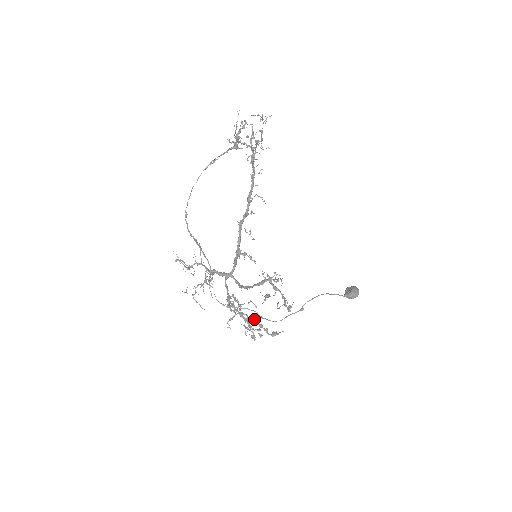
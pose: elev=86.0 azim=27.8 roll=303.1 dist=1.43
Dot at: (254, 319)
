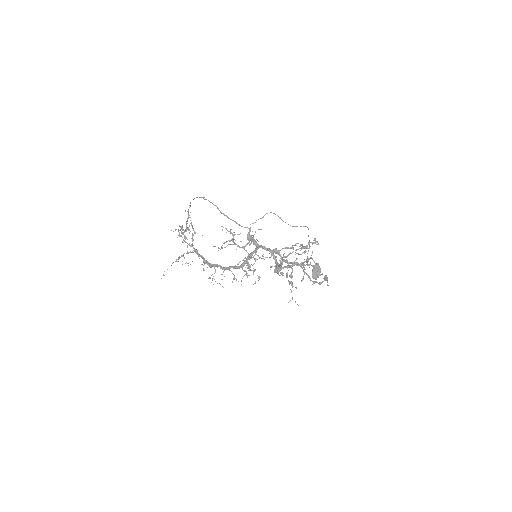
Dot at: (301, 245)
